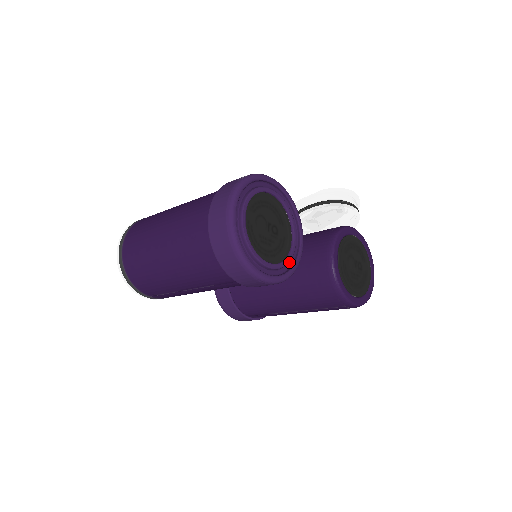
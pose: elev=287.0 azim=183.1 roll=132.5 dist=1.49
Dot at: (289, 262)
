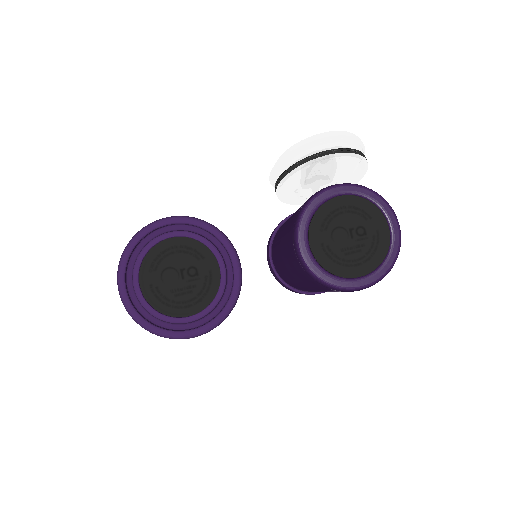
Dot at: (225, 296)
